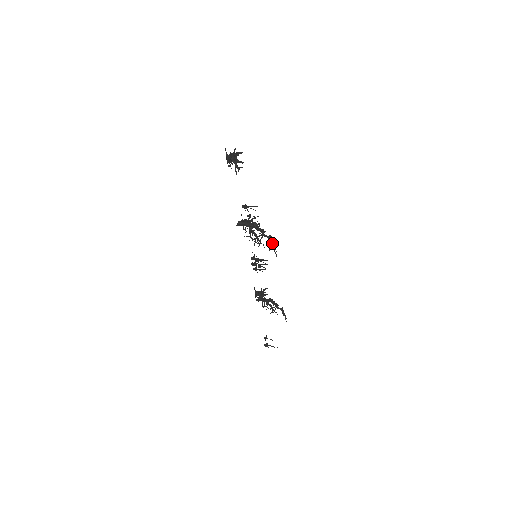
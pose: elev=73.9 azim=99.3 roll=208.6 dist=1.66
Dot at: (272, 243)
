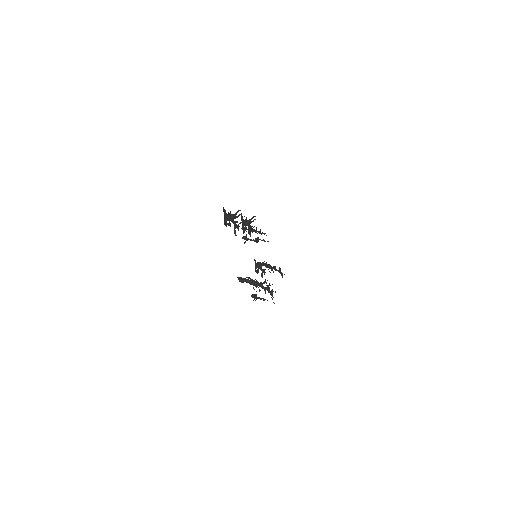
Dot at: (271, 292)
